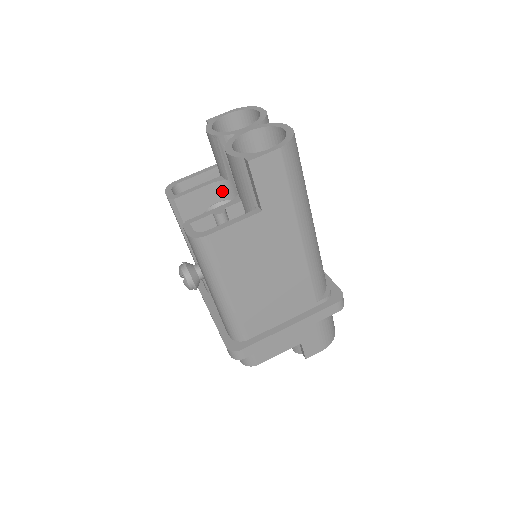
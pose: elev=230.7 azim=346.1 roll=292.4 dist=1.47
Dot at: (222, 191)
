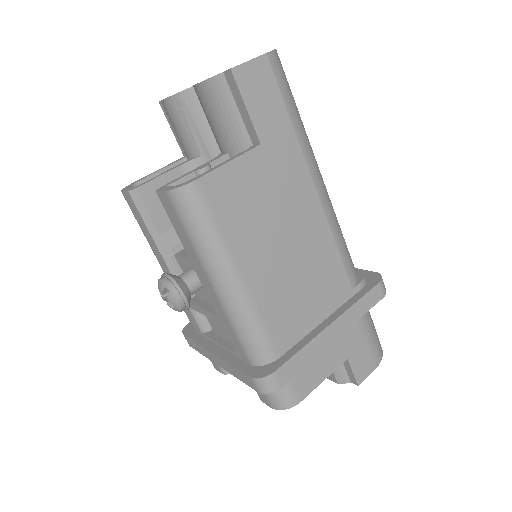
Dot at: occluded
